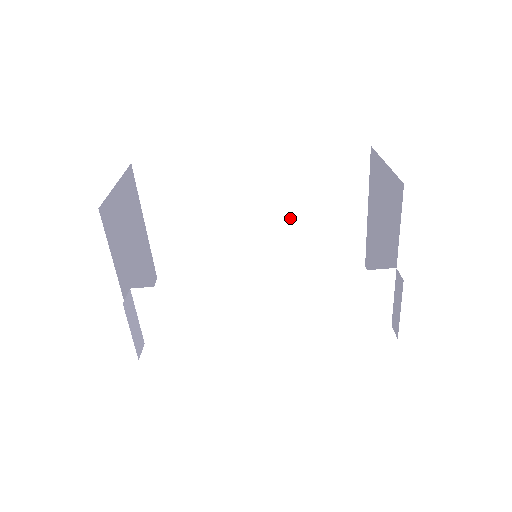
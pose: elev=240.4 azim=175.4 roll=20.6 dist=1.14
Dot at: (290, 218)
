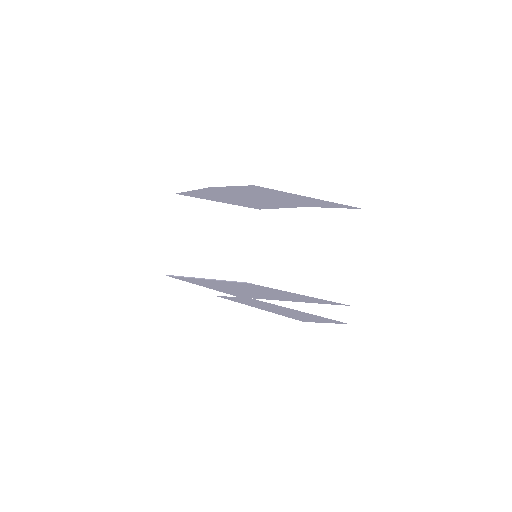
Dot at: (276, 198)
